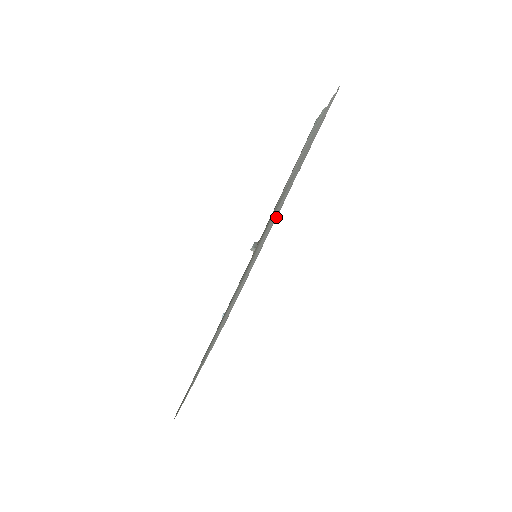
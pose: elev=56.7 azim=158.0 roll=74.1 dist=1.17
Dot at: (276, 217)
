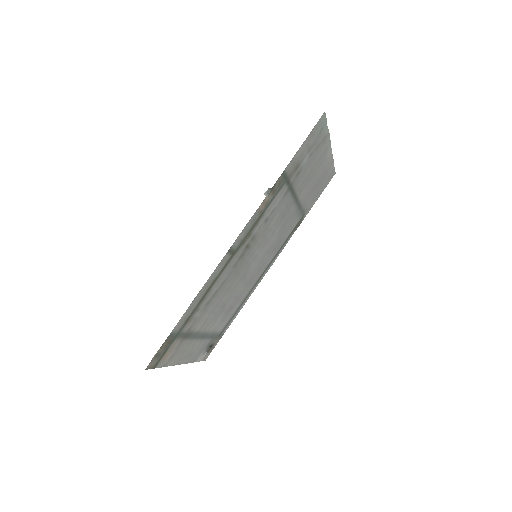
Dot at: (274, 256)
